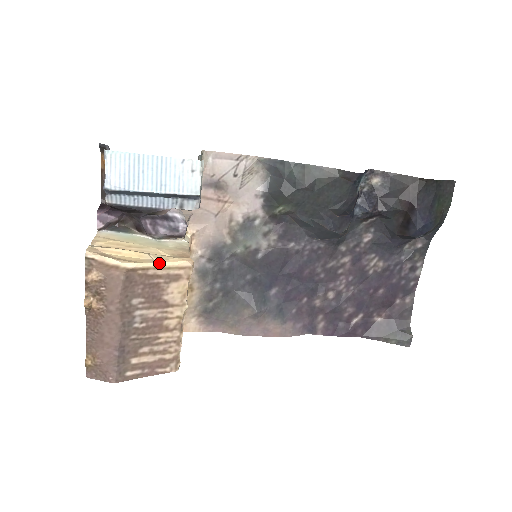
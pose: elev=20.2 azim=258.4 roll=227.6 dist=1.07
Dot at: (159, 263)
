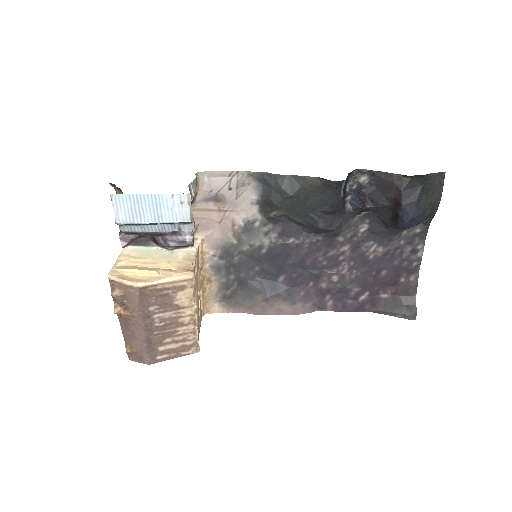
Dot at: (164, 280)
